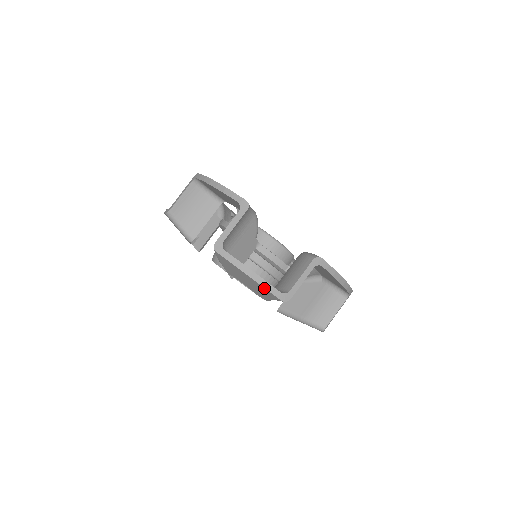
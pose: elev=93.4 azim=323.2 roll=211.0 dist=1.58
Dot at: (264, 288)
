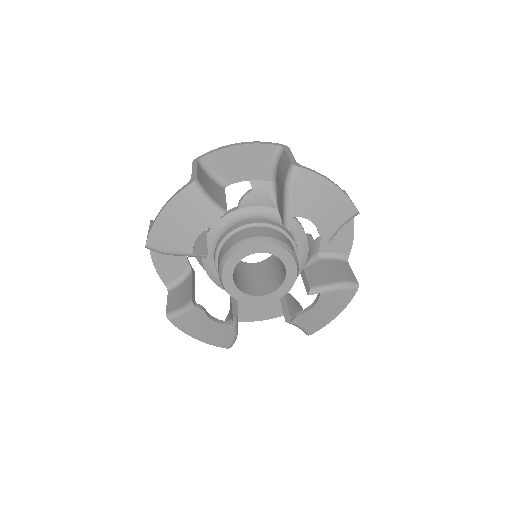
Dot at: (346, 196)
